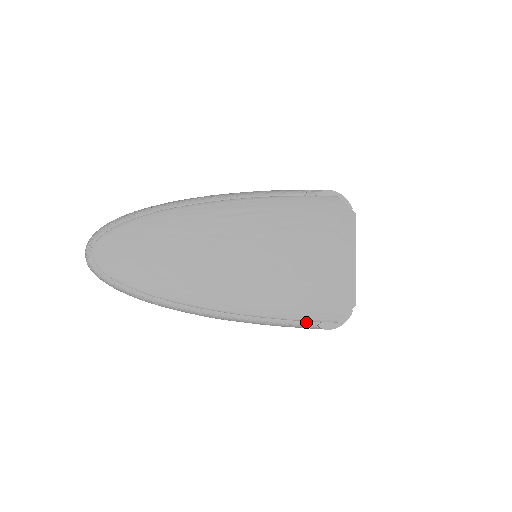
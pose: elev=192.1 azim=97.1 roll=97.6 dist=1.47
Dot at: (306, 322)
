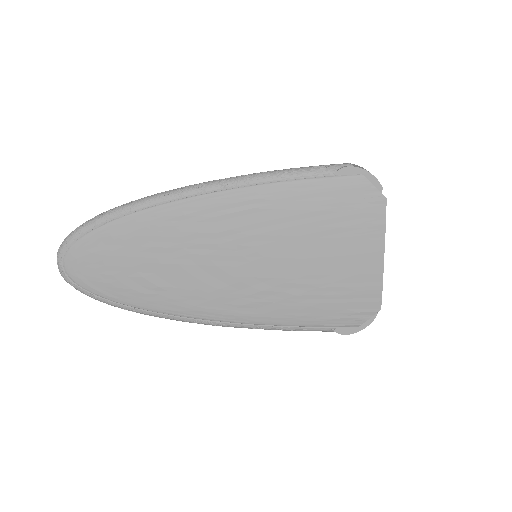
Dot at: (319, 327)
